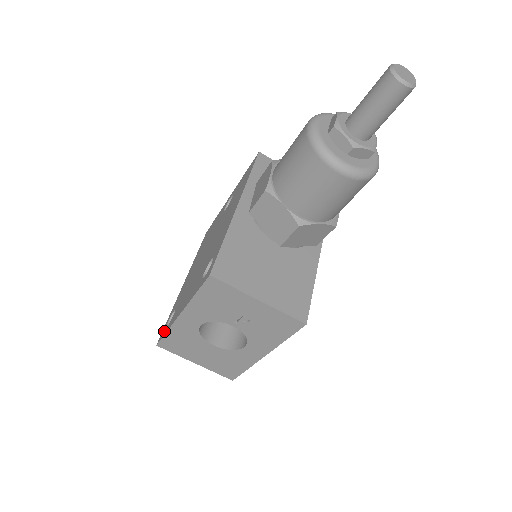
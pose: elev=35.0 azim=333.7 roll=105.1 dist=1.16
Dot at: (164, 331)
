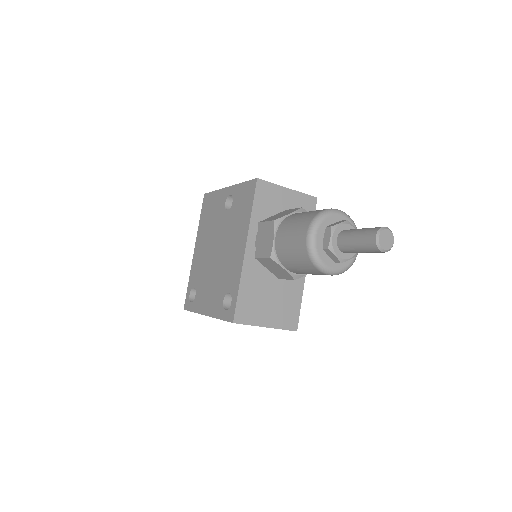
Dot at: (189, 304)
